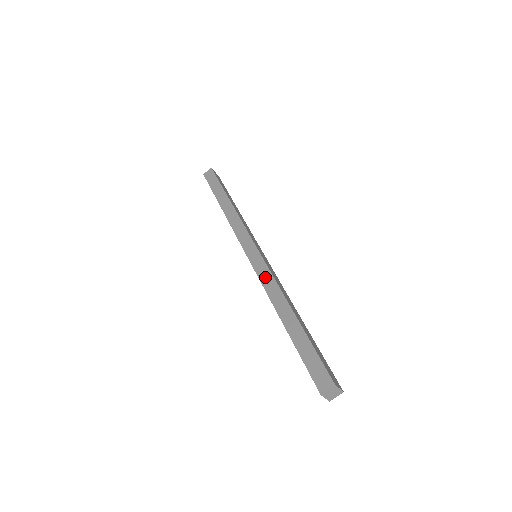
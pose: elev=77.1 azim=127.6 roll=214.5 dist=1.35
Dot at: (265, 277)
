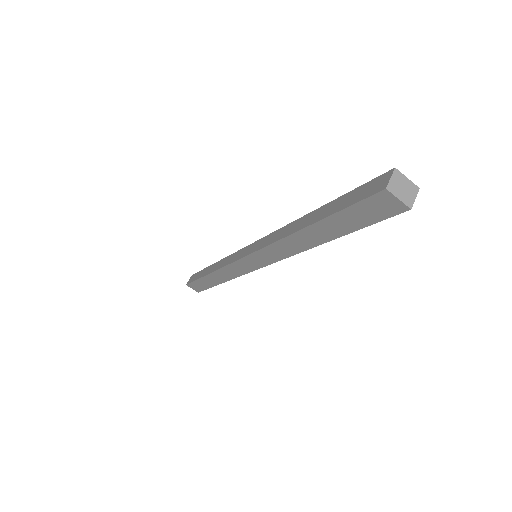
Dot at: (268, 240)
